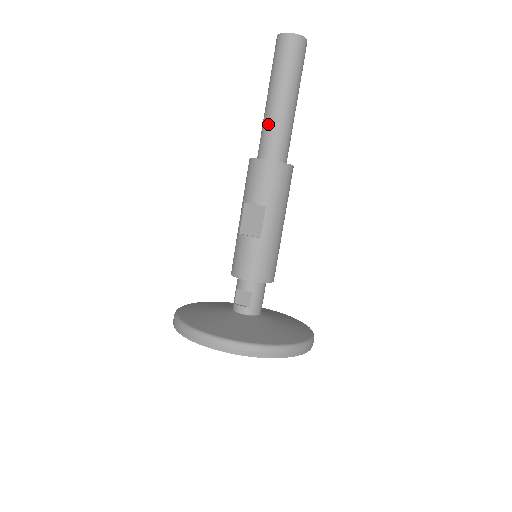
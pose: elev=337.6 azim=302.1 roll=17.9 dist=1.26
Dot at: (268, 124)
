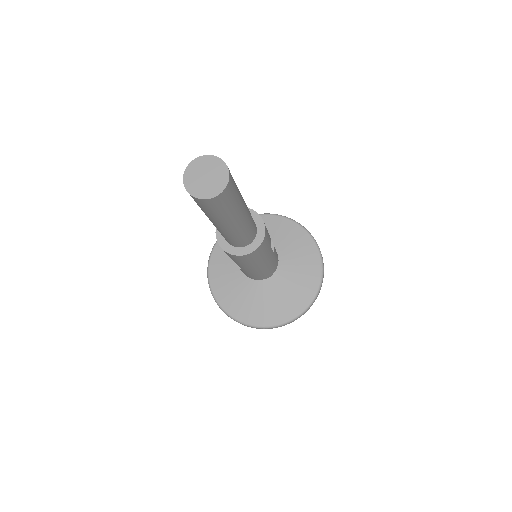
Dot at: occluded
